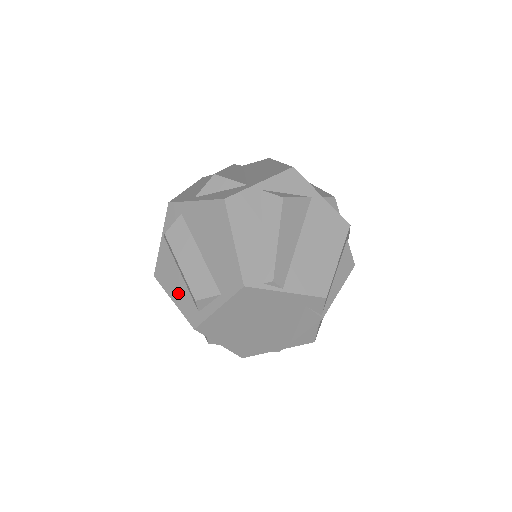
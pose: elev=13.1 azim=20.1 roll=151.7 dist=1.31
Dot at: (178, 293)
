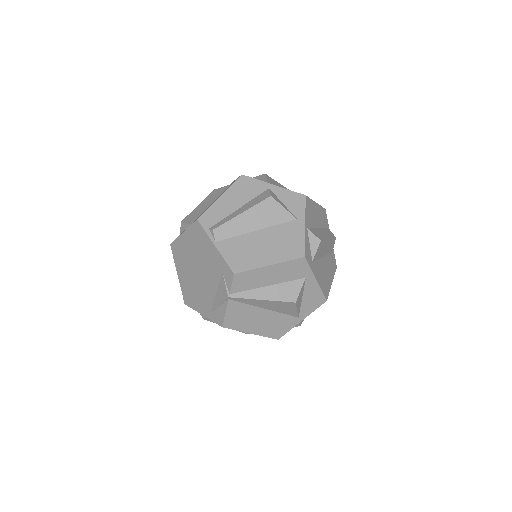
Dot at: occluded
